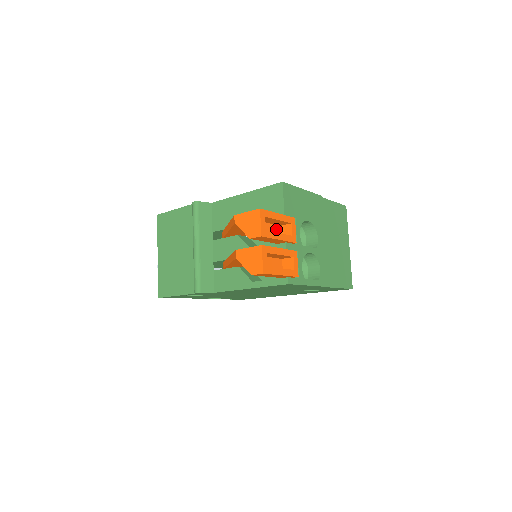
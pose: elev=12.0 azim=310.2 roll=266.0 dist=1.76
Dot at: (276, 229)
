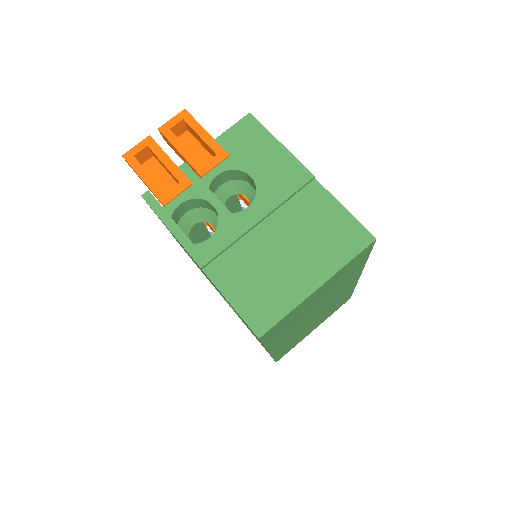
Dot at: occluded
